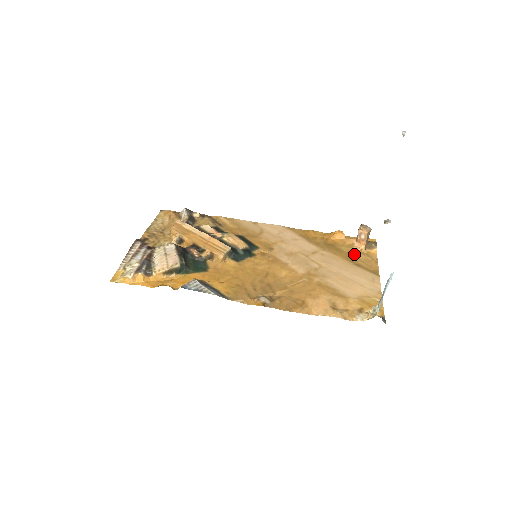
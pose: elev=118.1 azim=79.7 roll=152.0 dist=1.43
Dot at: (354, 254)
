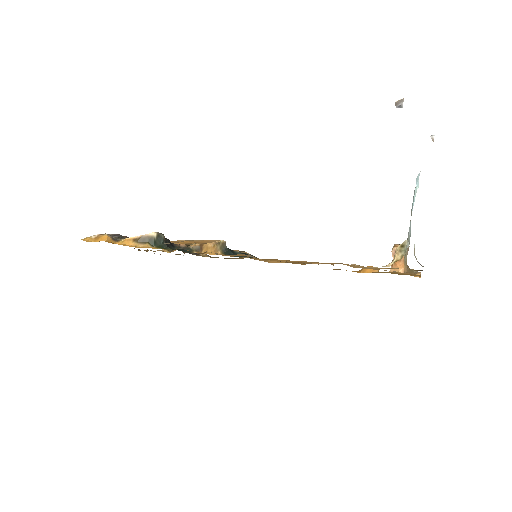
Dot at: (388, 272)
